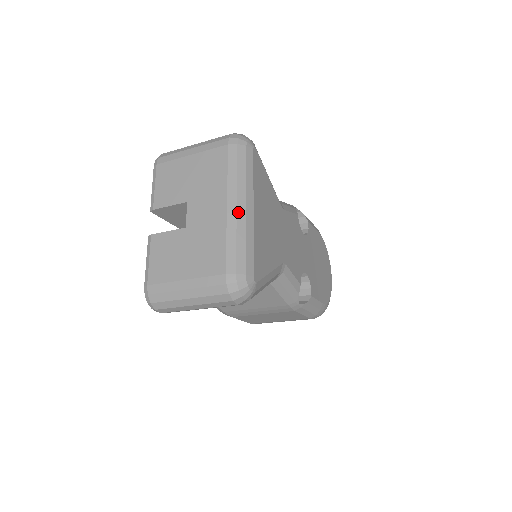
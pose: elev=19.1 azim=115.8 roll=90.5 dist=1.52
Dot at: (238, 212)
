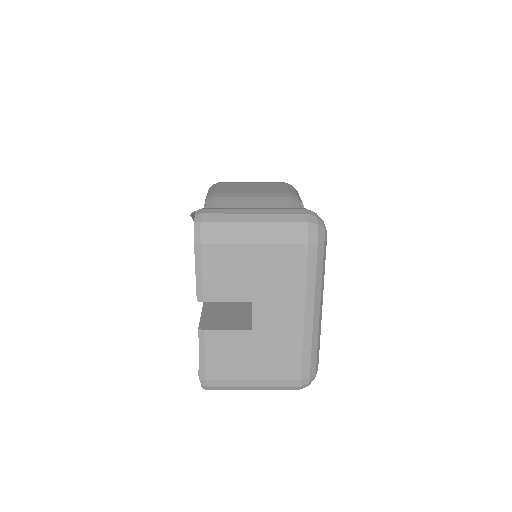
Dot at: (314, 320)
